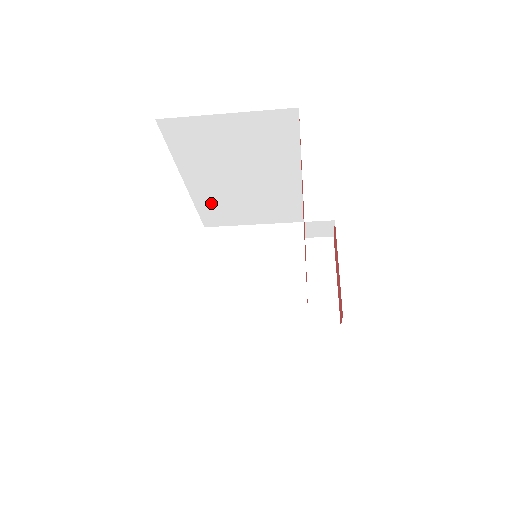
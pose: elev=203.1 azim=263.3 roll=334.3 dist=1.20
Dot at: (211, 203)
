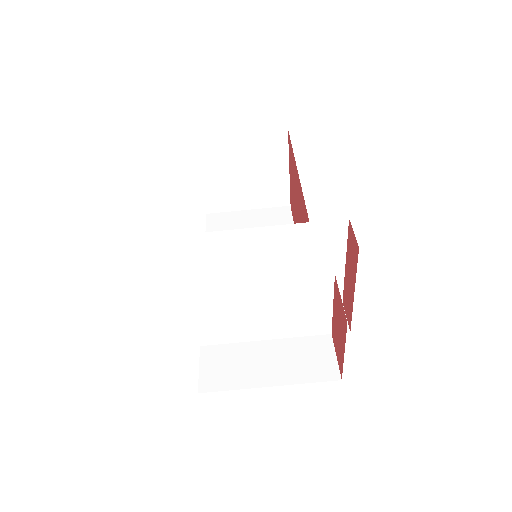
Dot at: occluded
